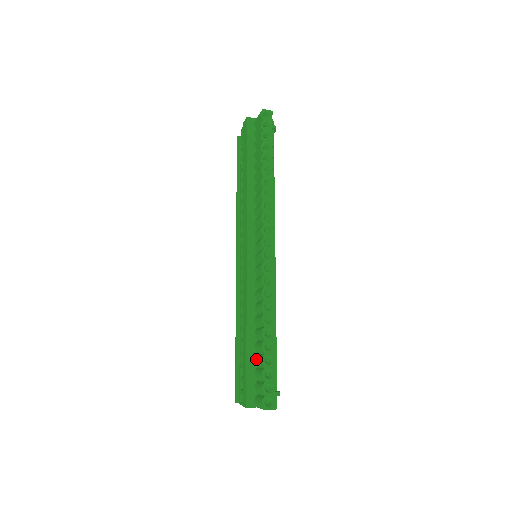
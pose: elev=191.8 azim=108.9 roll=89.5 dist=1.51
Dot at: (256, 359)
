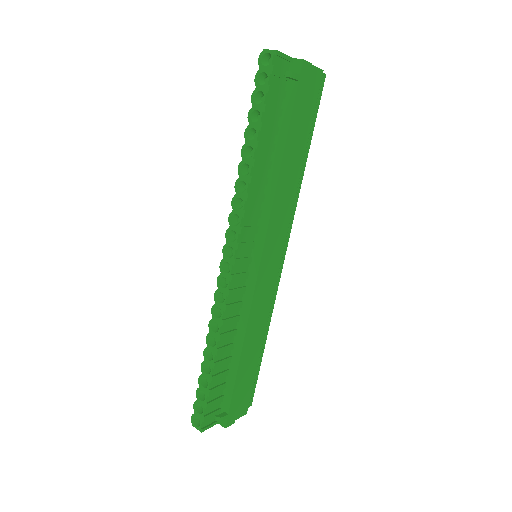
Dot at: occluded
